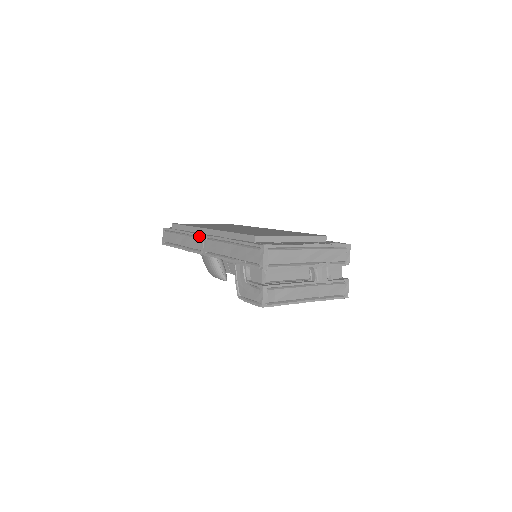
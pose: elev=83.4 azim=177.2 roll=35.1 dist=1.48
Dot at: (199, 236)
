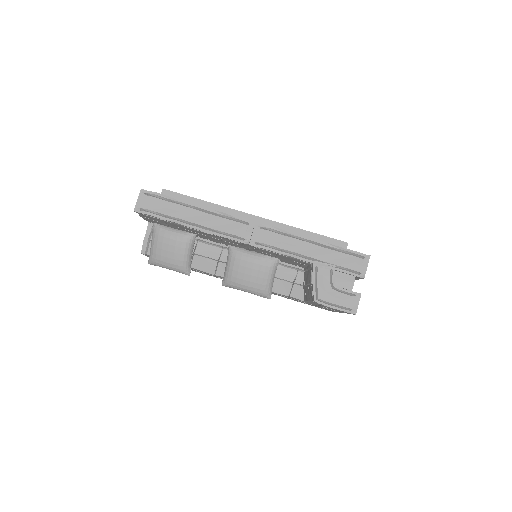
Dot at: (242, 221)
